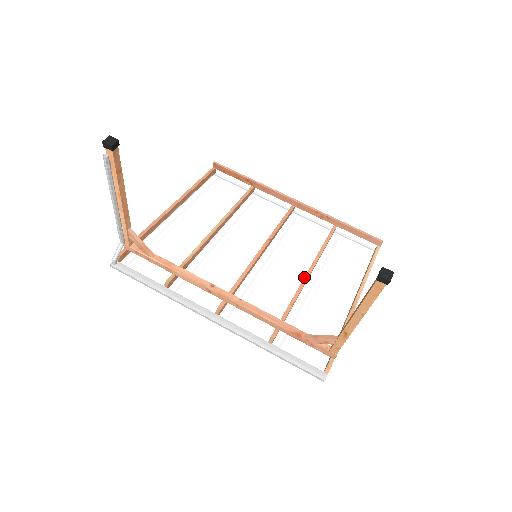
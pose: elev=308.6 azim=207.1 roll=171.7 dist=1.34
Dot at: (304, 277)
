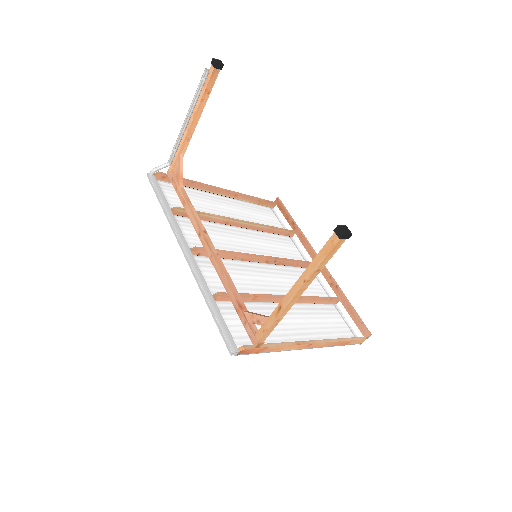
Dot at: occluded
